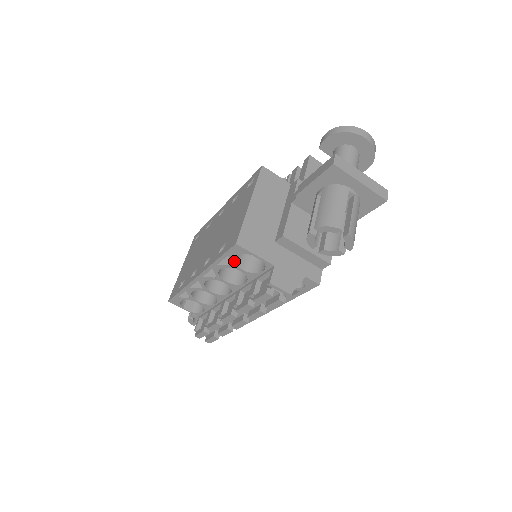
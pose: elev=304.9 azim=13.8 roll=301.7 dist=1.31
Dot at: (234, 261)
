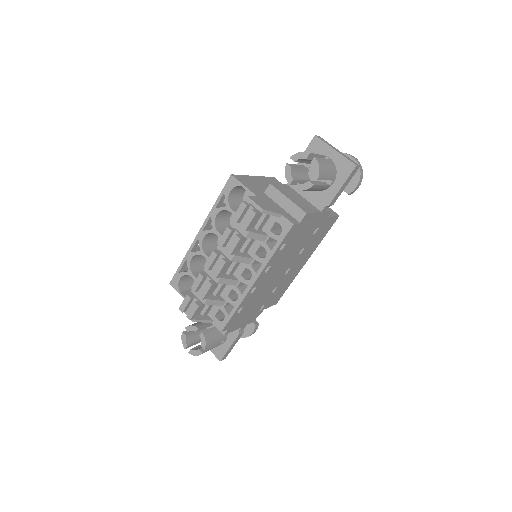
Dot at: (228, 200)
